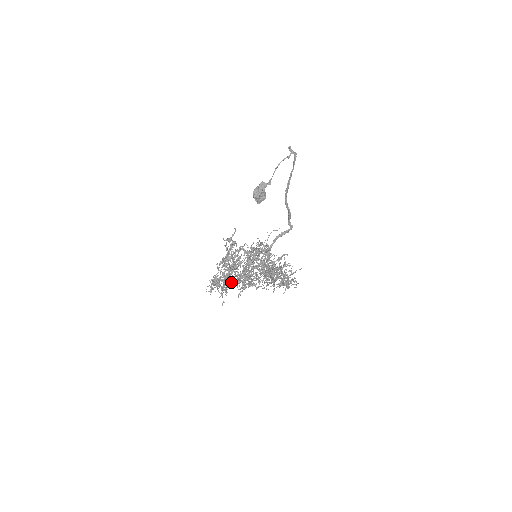
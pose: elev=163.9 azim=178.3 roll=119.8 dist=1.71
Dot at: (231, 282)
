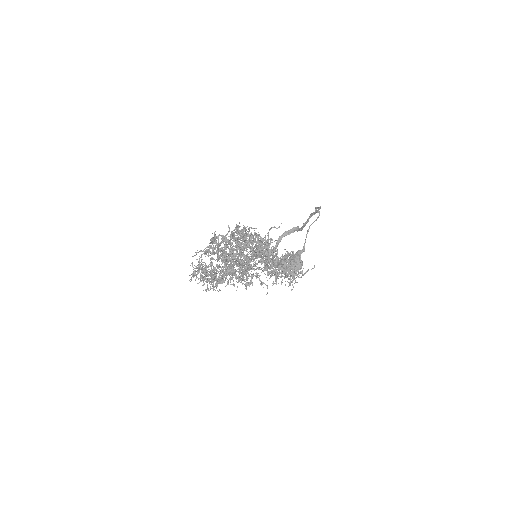
Dot at: (217, 266)
